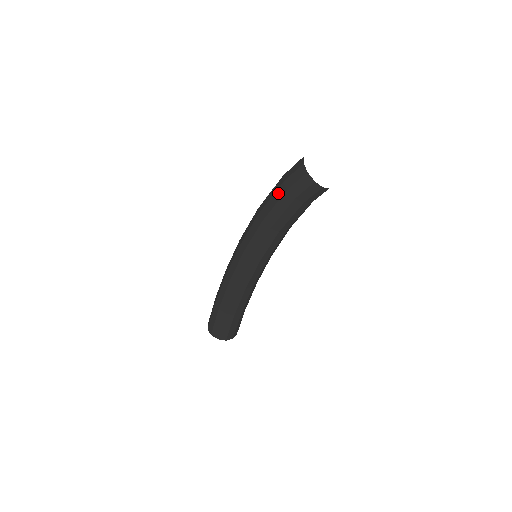
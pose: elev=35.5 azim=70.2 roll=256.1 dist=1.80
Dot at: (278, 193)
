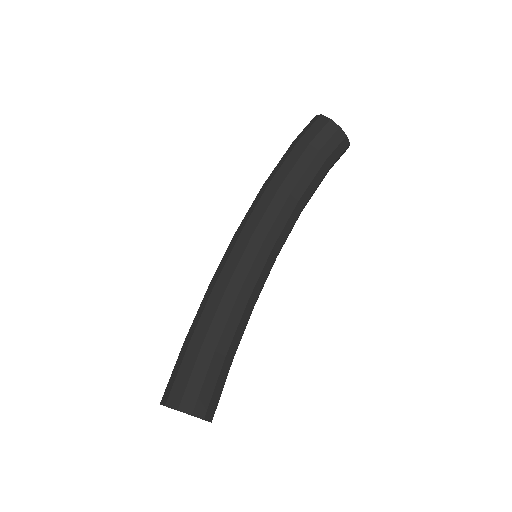
Dot at: (288, 151)
